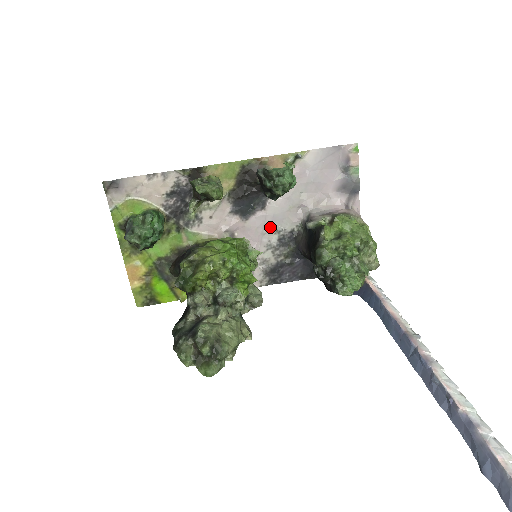
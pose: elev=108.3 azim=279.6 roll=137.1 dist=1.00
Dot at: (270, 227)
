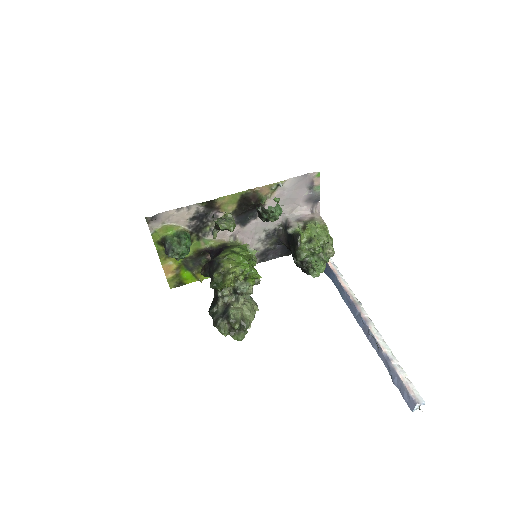
Dot at: (260, 228)
